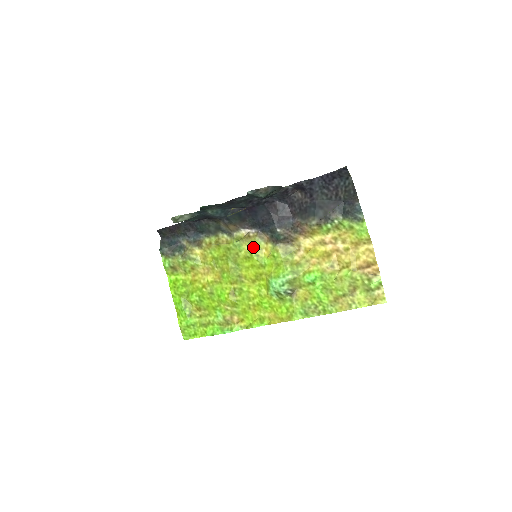
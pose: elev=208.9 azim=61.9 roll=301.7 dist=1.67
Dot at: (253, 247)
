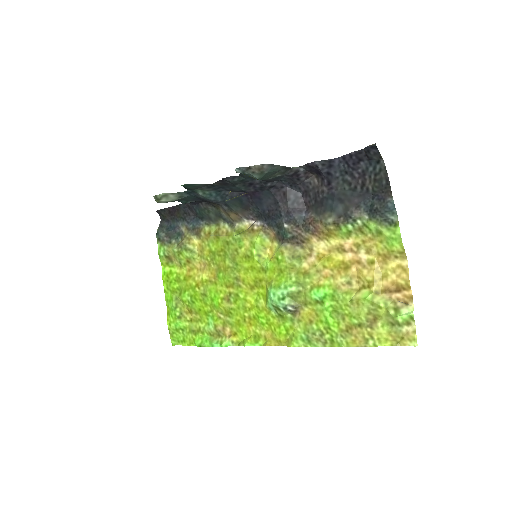
Dot at: (255, 244)
